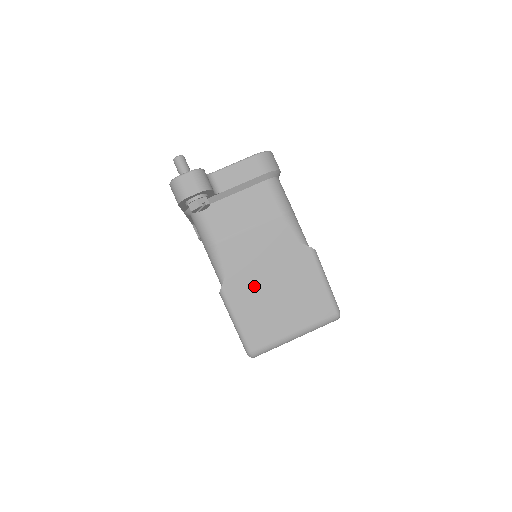
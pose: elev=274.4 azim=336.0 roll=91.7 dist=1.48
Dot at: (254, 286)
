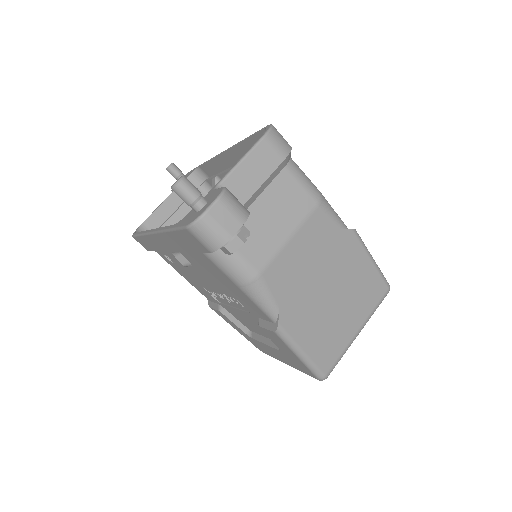
Dot at: (310, 304)
